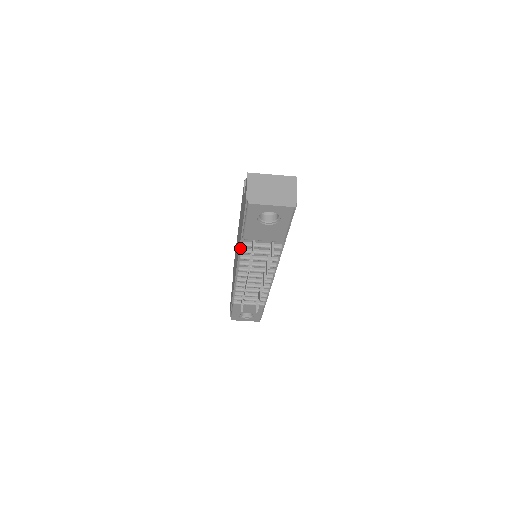
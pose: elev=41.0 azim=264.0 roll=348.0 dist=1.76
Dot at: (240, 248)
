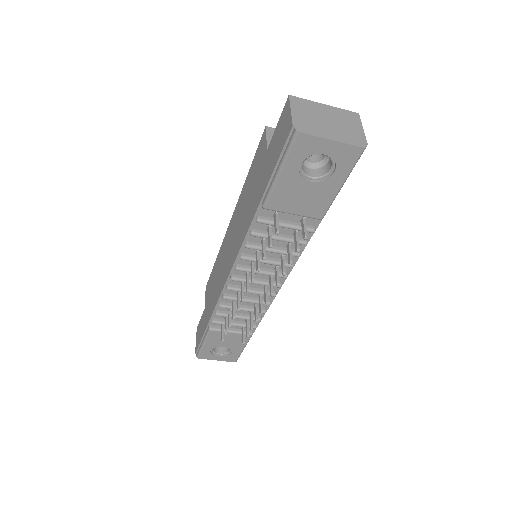
Dot at: (250, 228)
